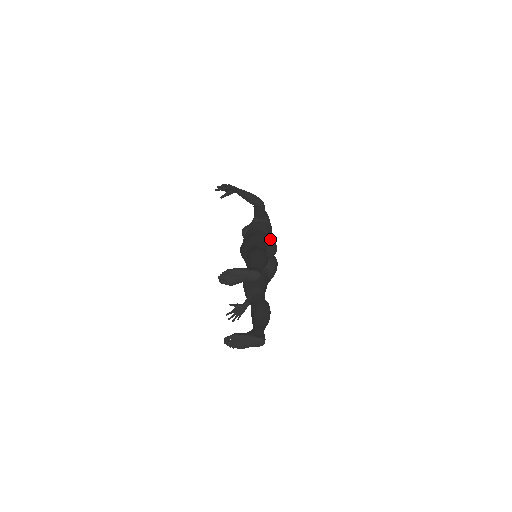
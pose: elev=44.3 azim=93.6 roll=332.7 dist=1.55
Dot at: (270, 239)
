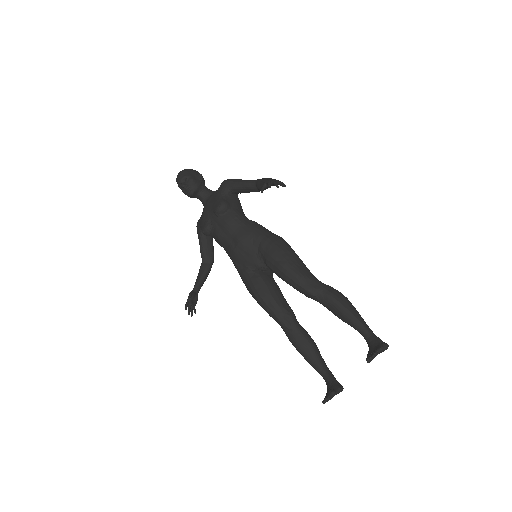
Dot at: occluded
